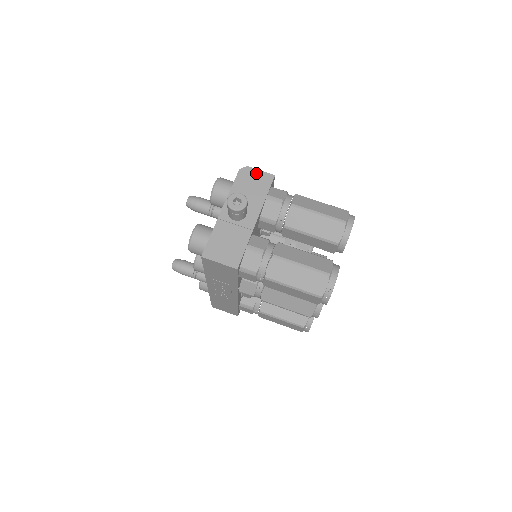
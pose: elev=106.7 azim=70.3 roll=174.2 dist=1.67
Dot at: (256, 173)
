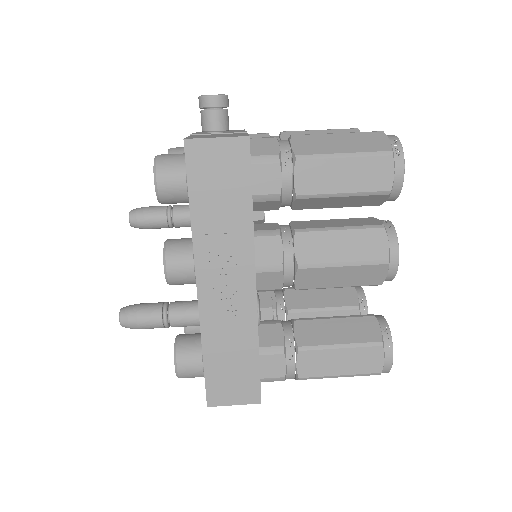
Dot at: occluded
